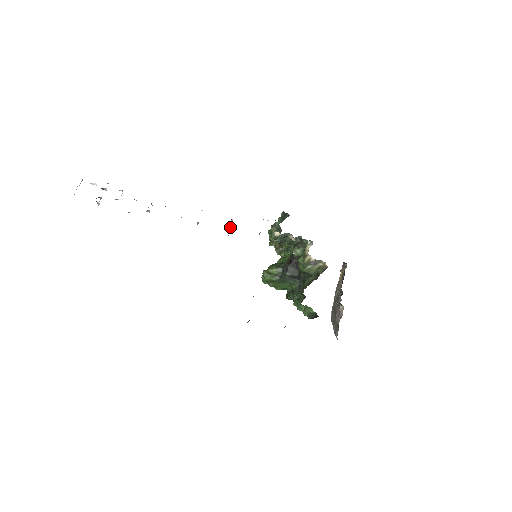
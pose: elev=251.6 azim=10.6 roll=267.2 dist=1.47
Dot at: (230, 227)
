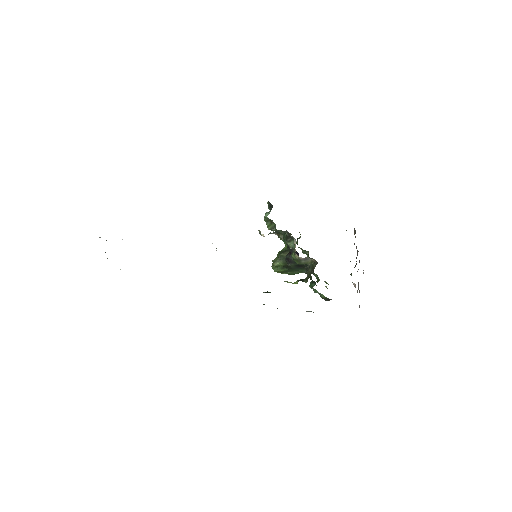
Dot at: occluded
